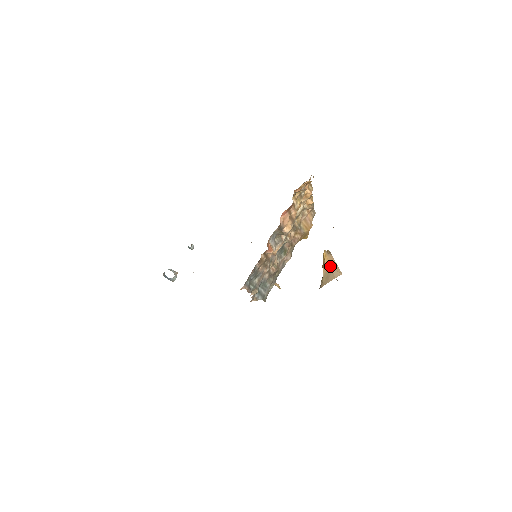
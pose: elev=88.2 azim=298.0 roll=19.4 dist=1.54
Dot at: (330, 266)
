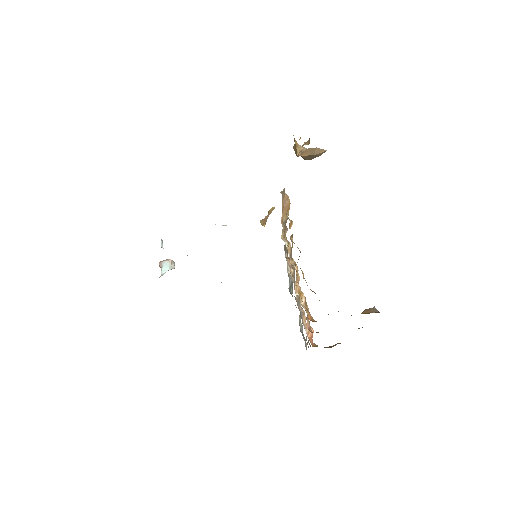
Dot at: occluded
